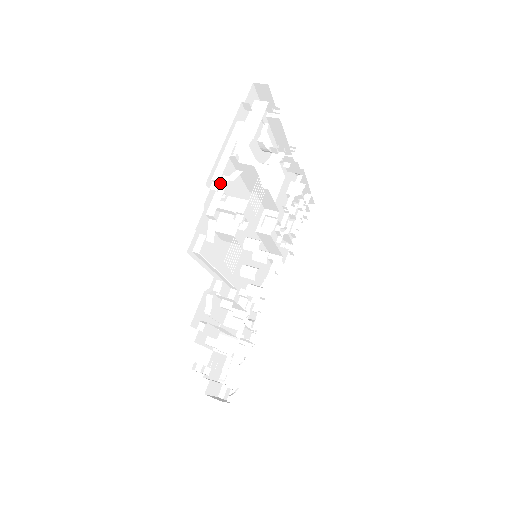
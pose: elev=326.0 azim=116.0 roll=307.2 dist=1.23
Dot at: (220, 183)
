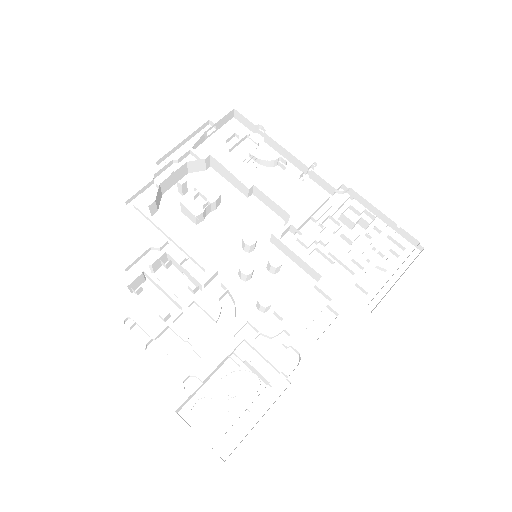
Dot at: (167, 163)
